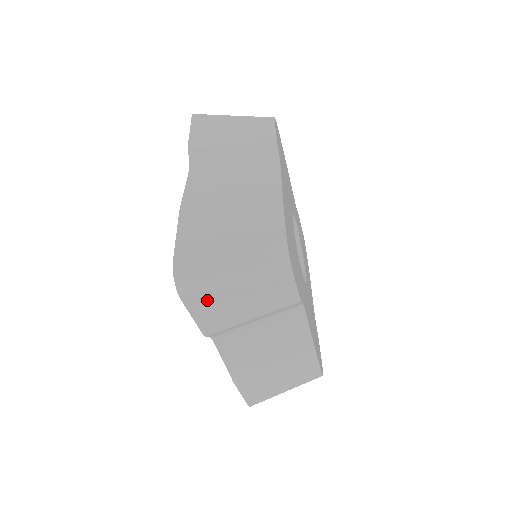
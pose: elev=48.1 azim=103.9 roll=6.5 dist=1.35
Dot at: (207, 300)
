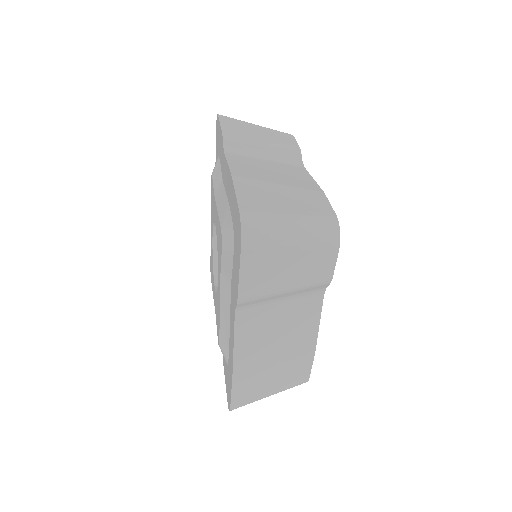
Dot at: occluded
